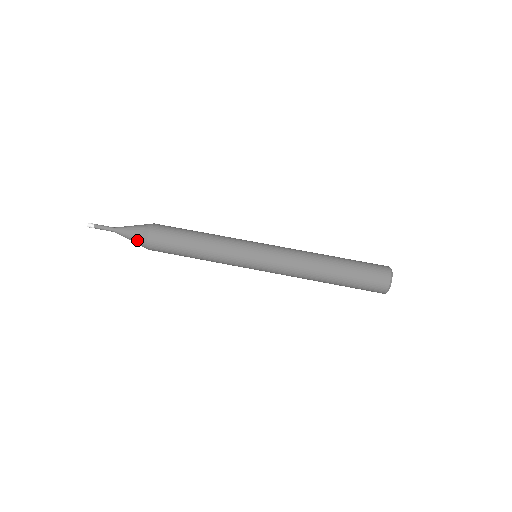
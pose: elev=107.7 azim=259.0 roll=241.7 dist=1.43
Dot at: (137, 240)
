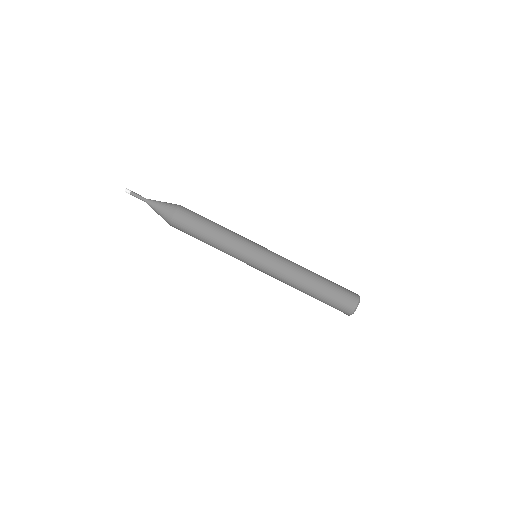
Dot at: (165, 211)
